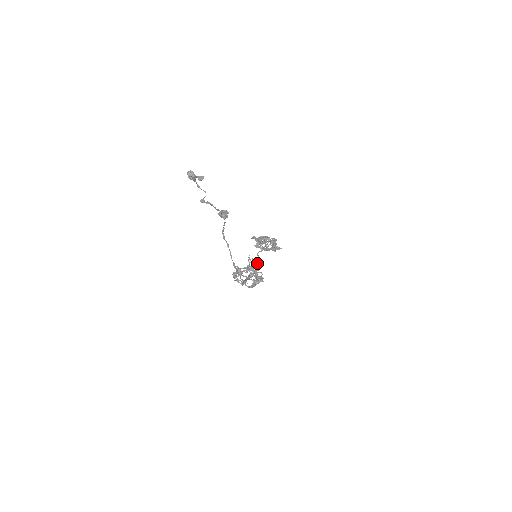
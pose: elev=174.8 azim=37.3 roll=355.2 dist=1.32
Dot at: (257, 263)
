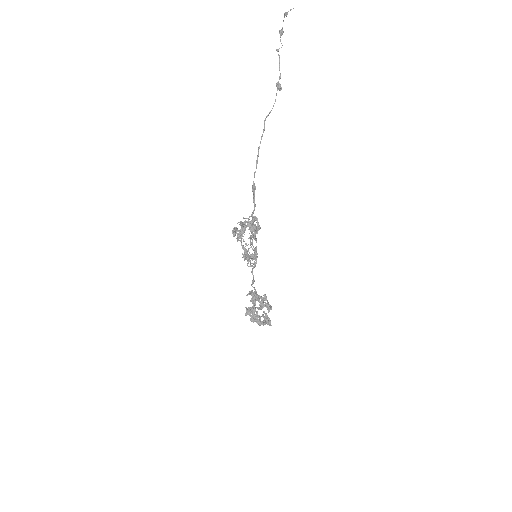
Dot at: (253, 268)
